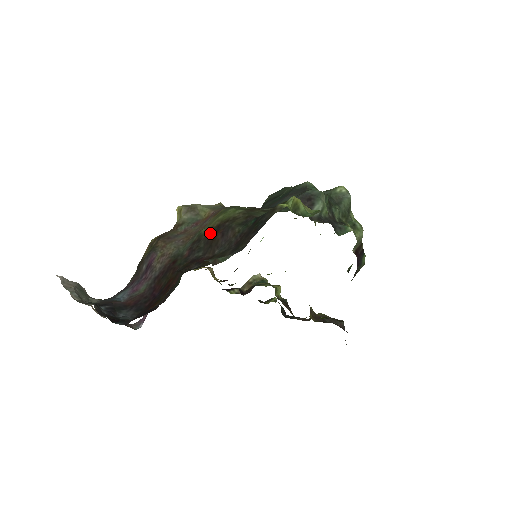
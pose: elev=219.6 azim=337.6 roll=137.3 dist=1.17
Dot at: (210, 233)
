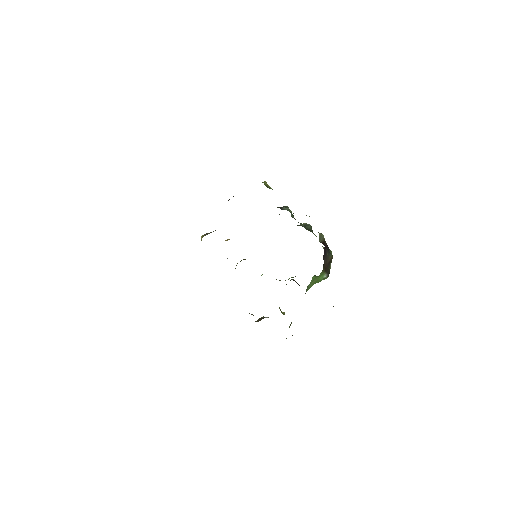
Dot at: occluded
